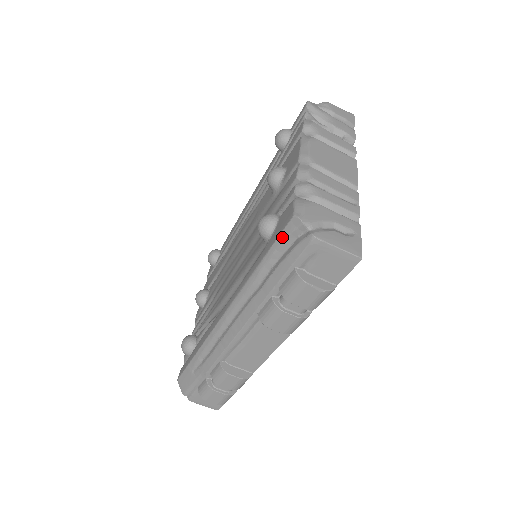
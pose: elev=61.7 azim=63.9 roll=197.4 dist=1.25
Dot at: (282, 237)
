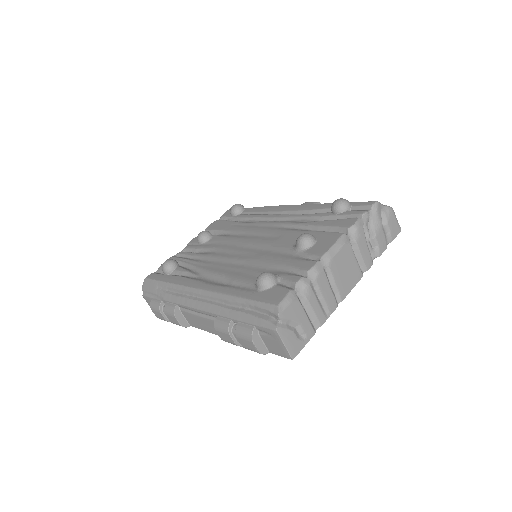
Dot at: (263, 305)
